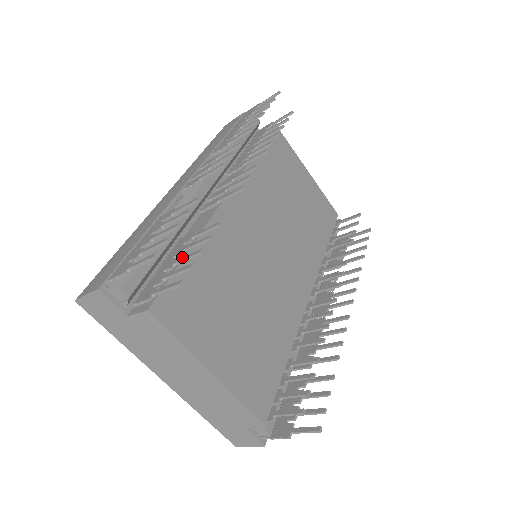
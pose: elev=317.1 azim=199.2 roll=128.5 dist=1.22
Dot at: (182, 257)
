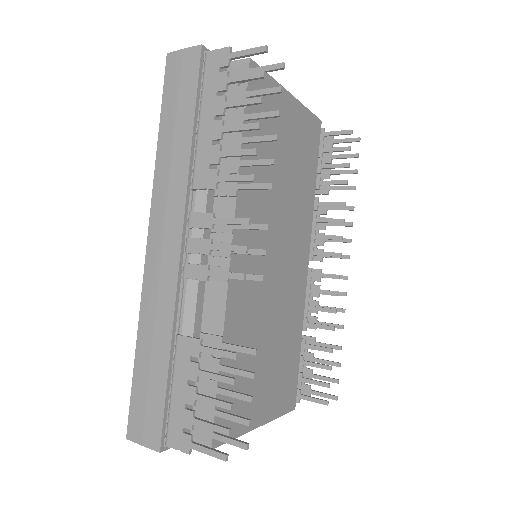
Dot at: (225, 390)
